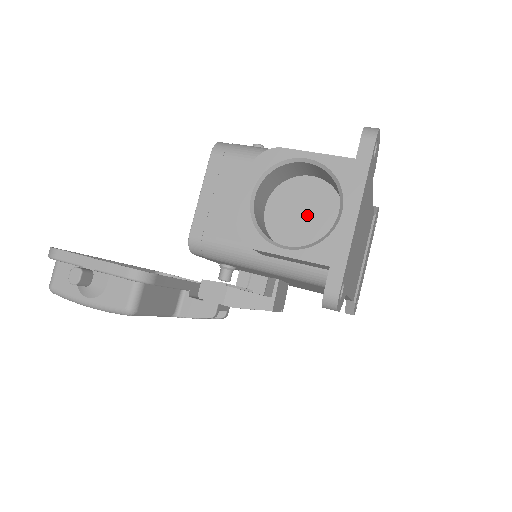
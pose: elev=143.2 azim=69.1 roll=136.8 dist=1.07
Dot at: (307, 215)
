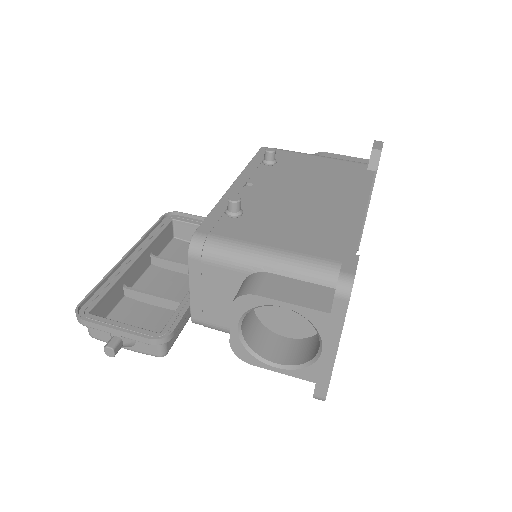
Dot at: (293, 312)
